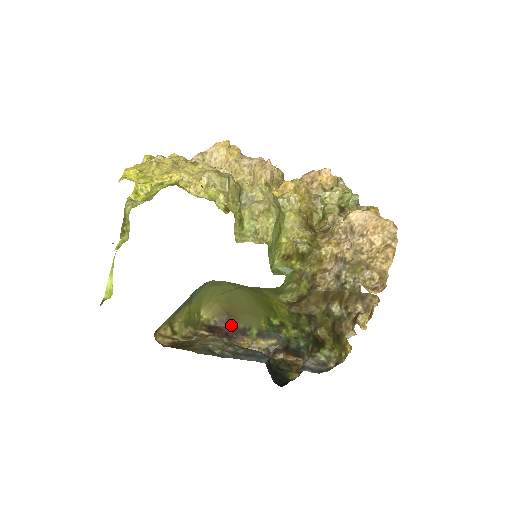
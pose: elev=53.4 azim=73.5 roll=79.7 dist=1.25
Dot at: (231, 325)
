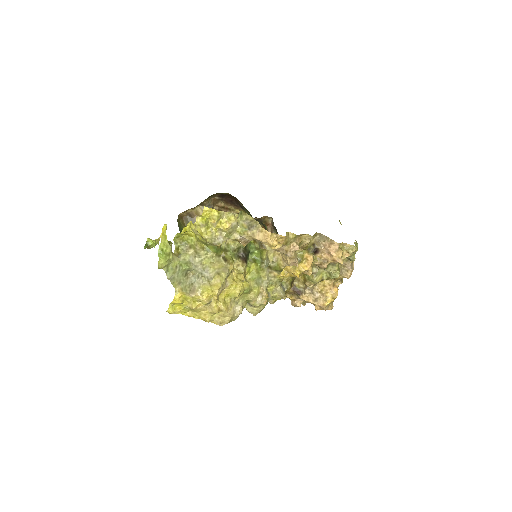
Dot at: (237, 200)
